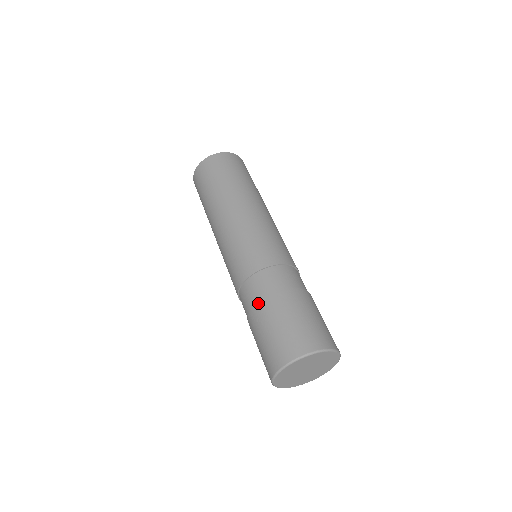
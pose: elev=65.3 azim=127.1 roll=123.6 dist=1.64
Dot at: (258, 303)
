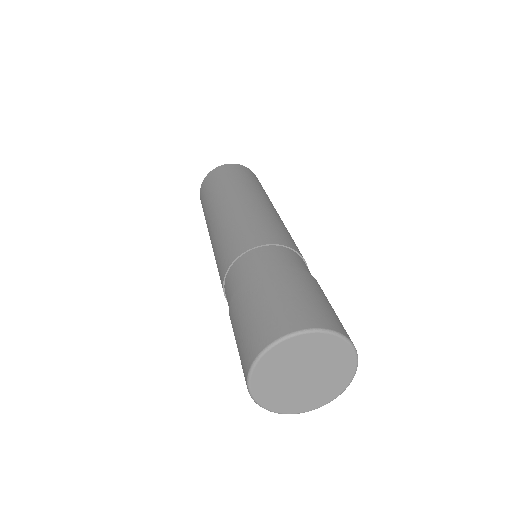
Dot at: (254, 273)
